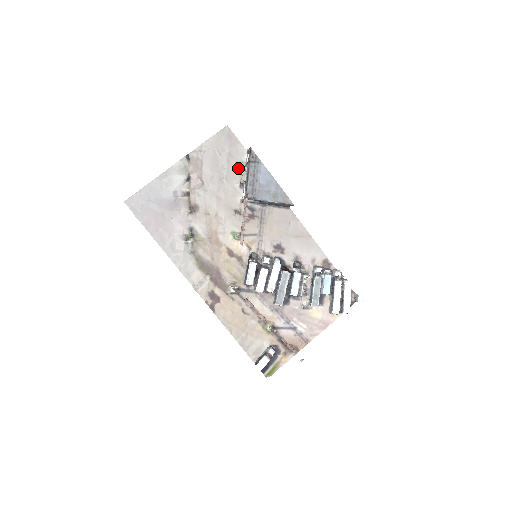
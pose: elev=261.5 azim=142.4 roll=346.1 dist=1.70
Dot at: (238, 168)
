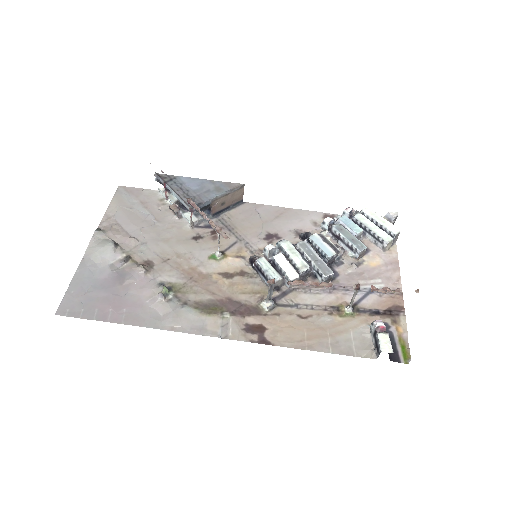
Dot at: (161, 207)
